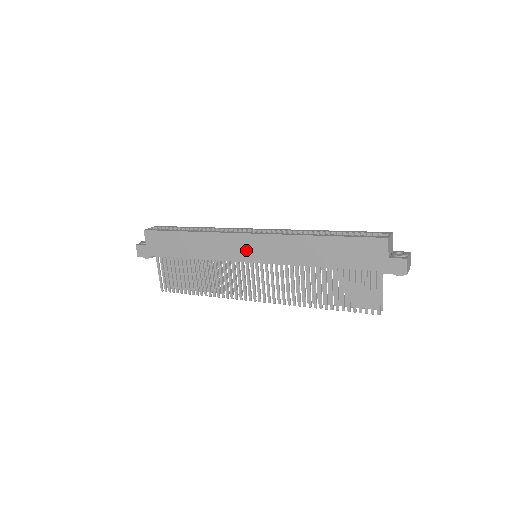
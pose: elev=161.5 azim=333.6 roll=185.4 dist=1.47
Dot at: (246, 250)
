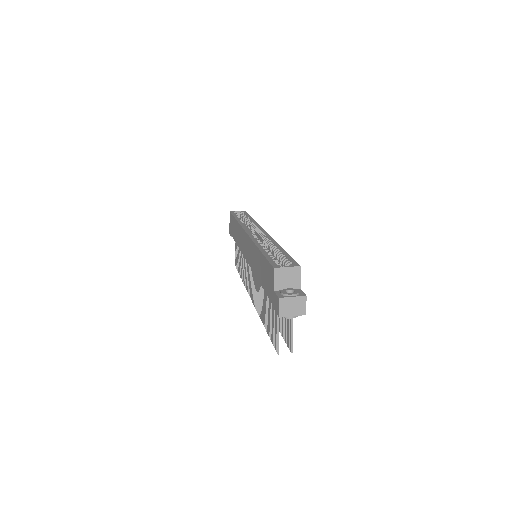
Dot at: (245, 247)
